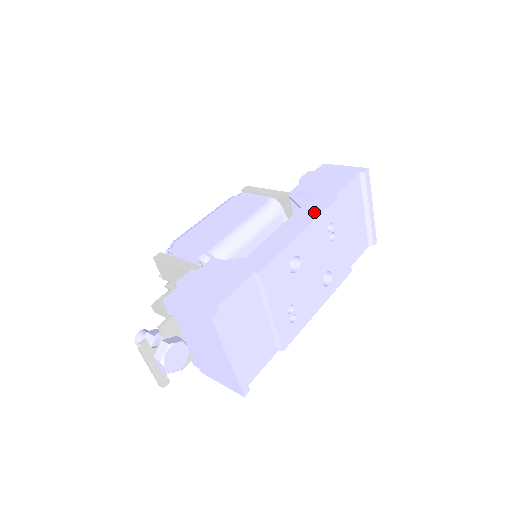
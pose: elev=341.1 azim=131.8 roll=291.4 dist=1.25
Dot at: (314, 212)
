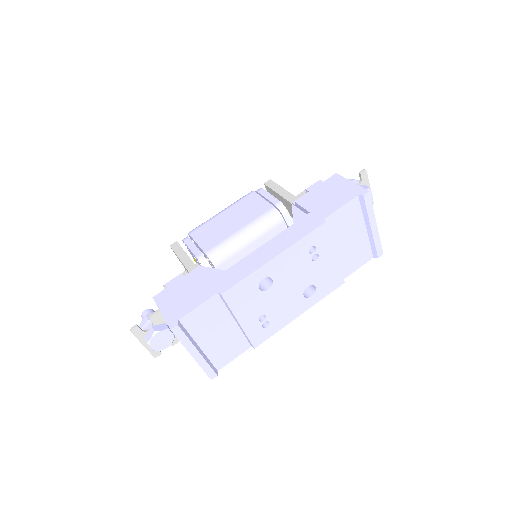
Dot at: (294, 237)
